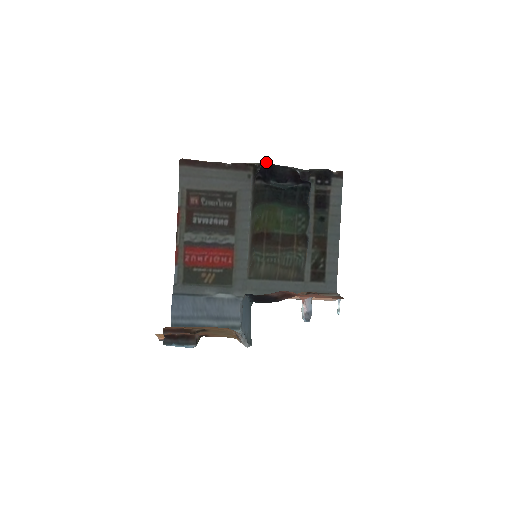
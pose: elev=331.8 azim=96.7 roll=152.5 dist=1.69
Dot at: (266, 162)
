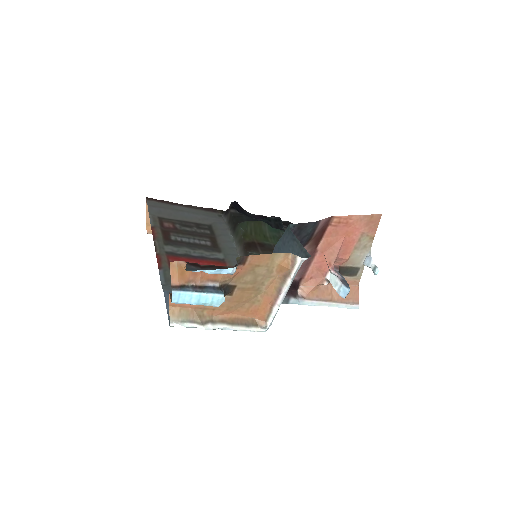
Dot at: (234, 201)
